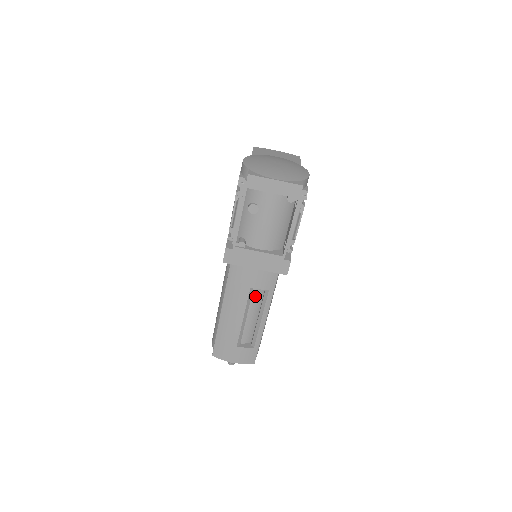
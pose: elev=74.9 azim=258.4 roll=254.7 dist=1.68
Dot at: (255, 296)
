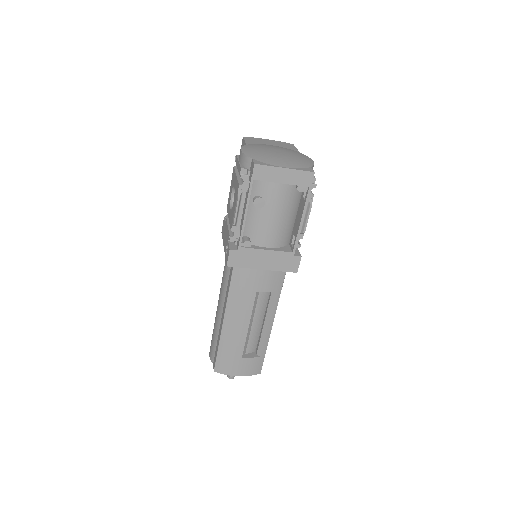
Dot at: (260, 300)
